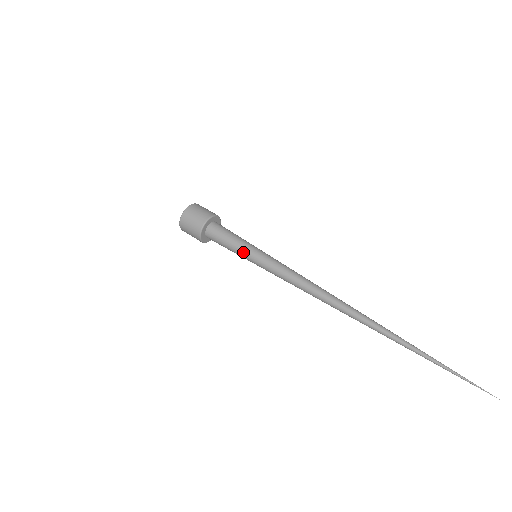
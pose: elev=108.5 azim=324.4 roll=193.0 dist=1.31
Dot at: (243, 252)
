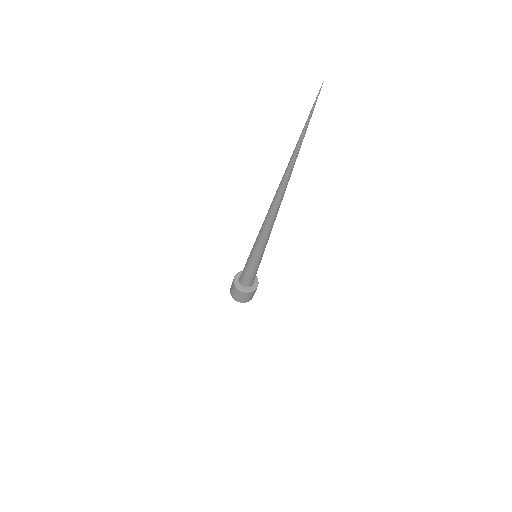
Dot at: occluded
